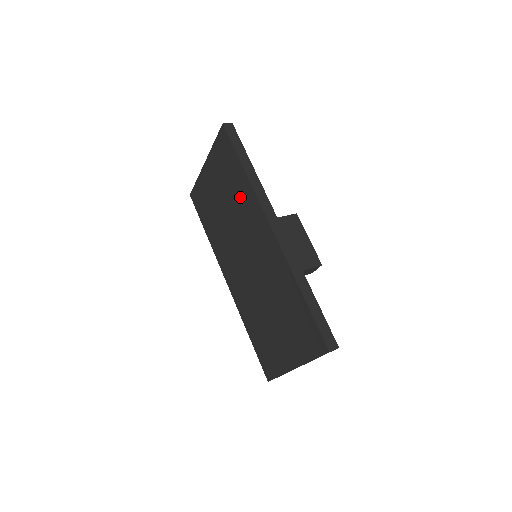
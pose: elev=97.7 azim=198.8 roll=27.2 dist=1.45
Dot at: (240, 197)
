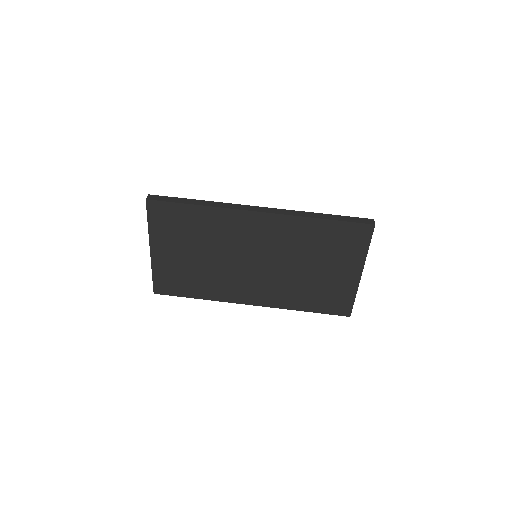
Dot at: (211, 228)
